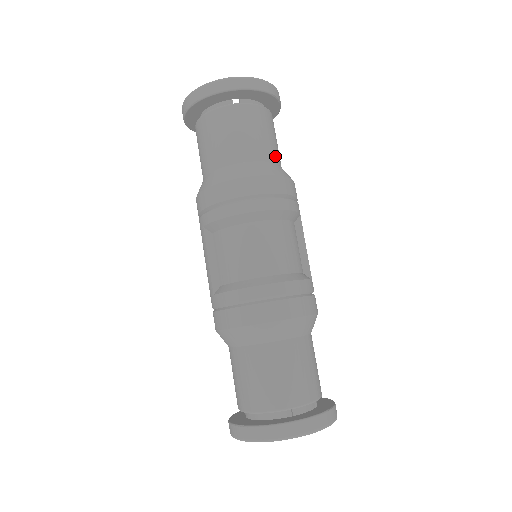
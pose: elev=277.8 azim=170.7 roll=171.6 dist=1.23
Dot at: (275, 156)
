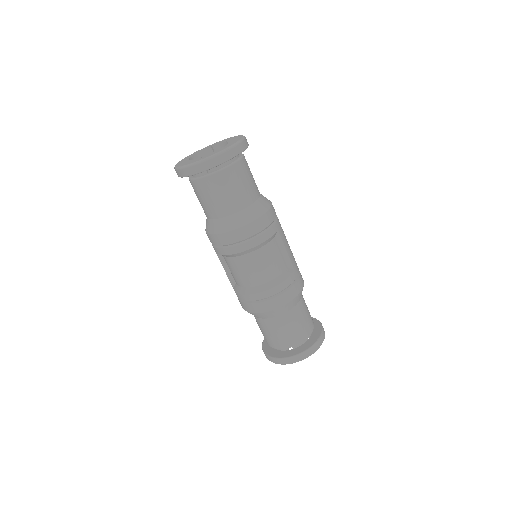
Dot at: (248, 199)
